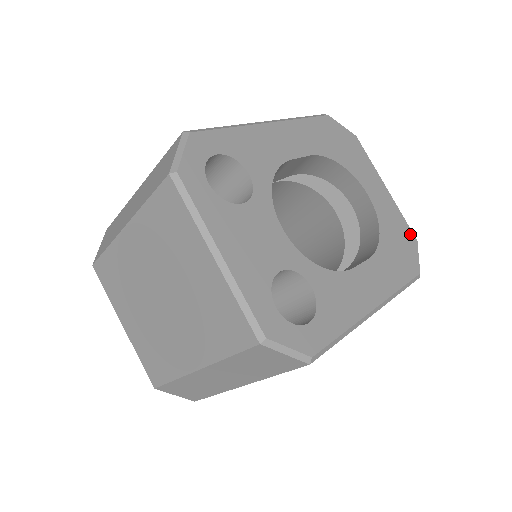
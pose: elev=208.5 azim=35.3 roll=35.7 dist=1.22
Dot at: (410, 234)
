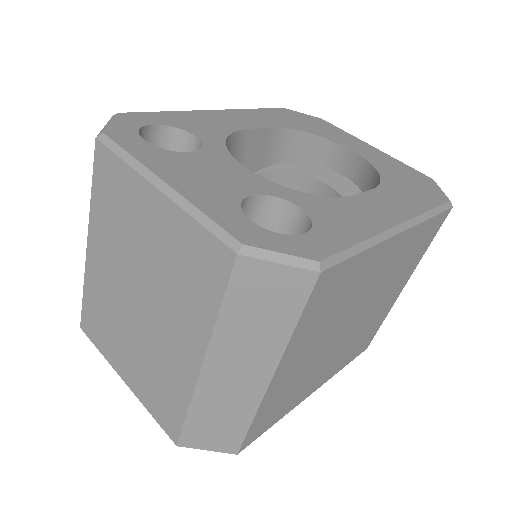
Dot at: (420, 175)
